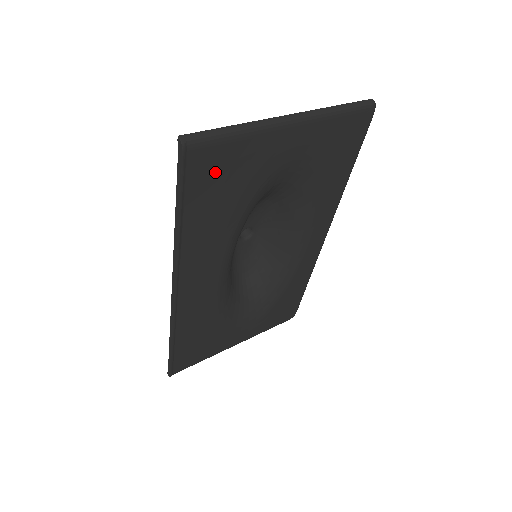
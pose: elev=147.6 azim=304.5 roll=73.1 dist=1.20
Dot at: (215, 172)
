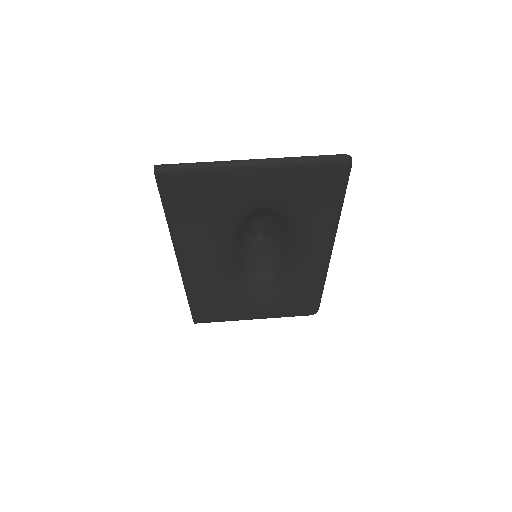
Dot at: (189, 192)
